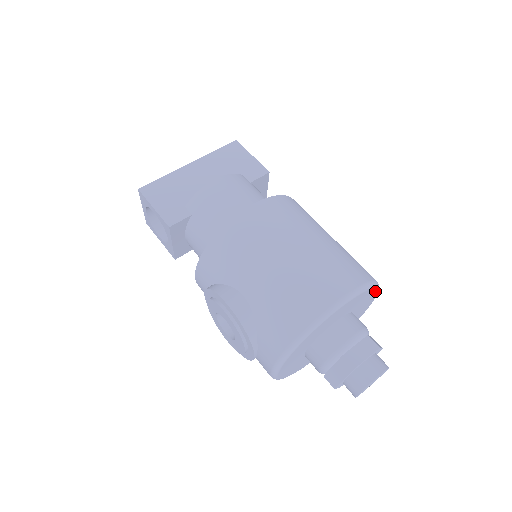
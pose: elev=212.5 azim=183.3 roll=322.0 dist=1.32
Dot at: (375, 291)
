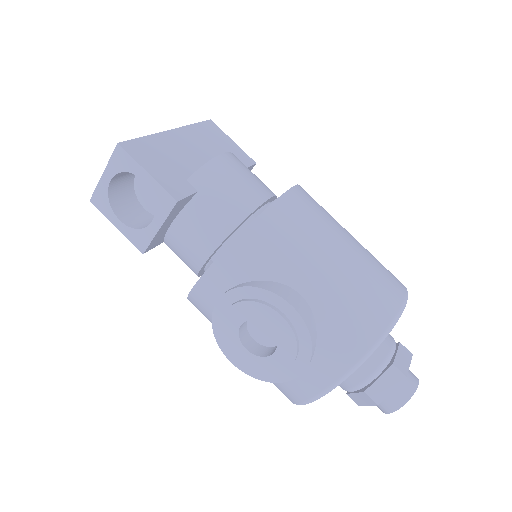
Dot at: occluded
